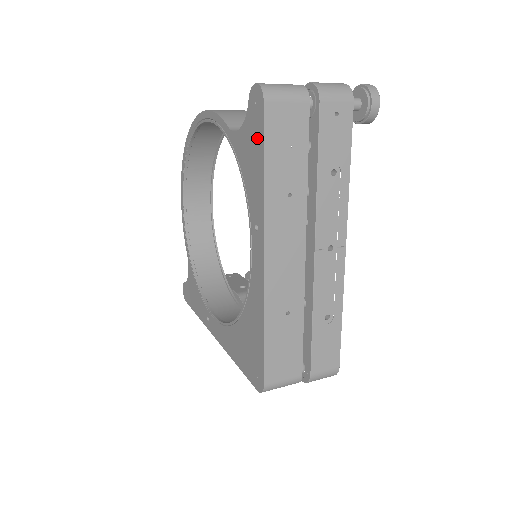
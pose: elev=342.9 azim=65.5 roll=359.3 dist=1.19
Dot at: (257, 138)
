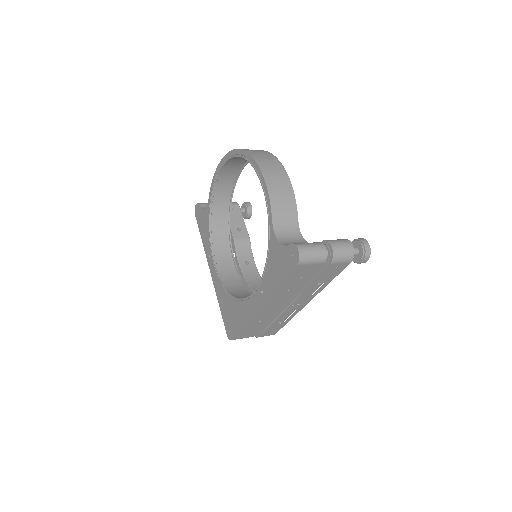
Dot at: (284, 268)
